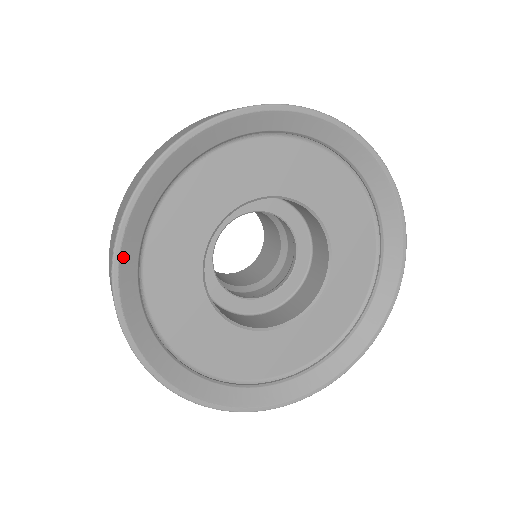
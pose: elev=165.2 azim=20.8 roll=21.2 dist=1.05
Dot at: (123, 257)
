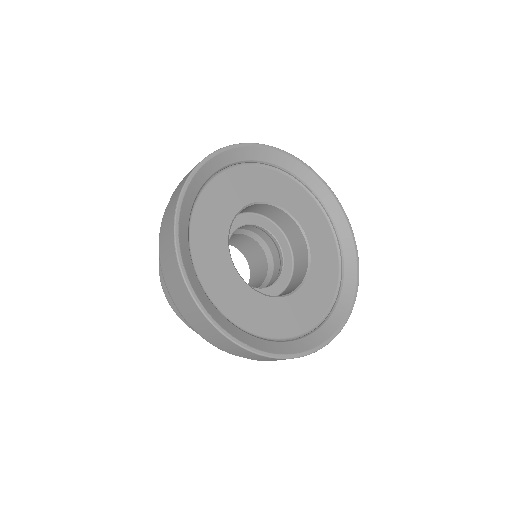
Dot at: (180, 230)
